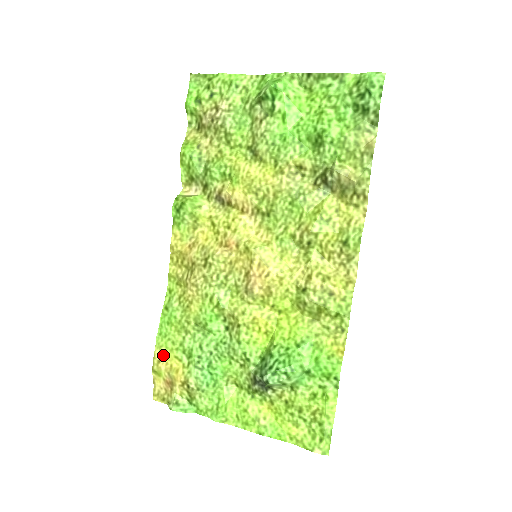
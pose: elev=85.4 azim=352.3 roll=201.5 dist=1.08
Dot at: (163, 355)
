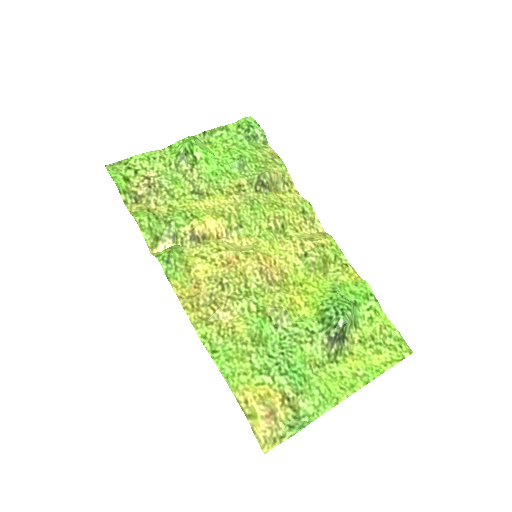
Dot at: (245, 393)
